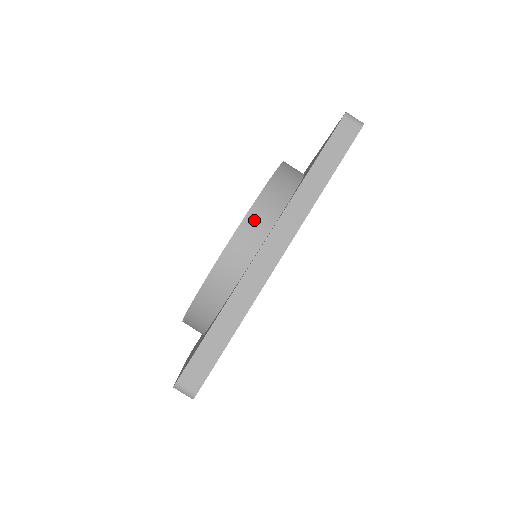
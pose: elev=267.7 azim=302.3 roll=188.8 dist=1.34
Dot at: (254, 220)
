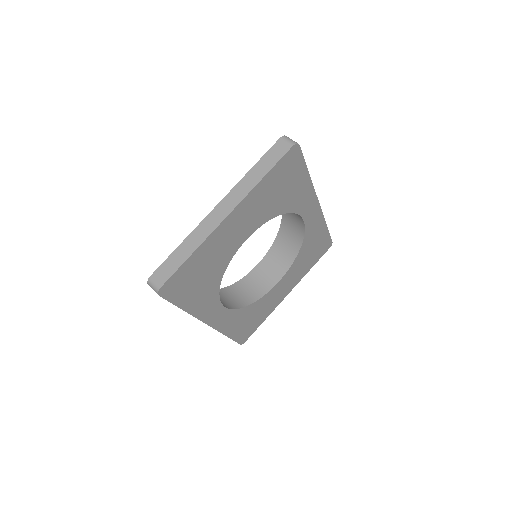
Dot at: occluded
